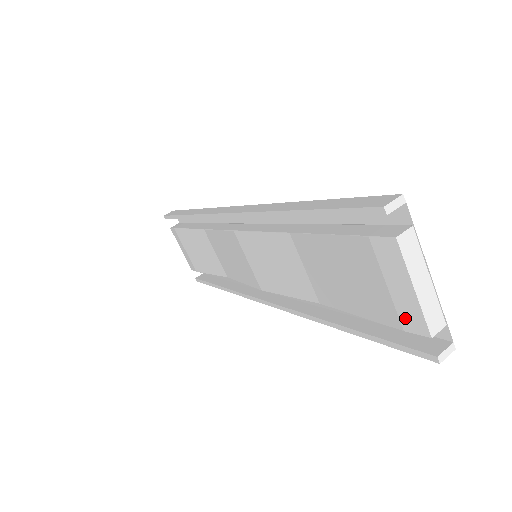
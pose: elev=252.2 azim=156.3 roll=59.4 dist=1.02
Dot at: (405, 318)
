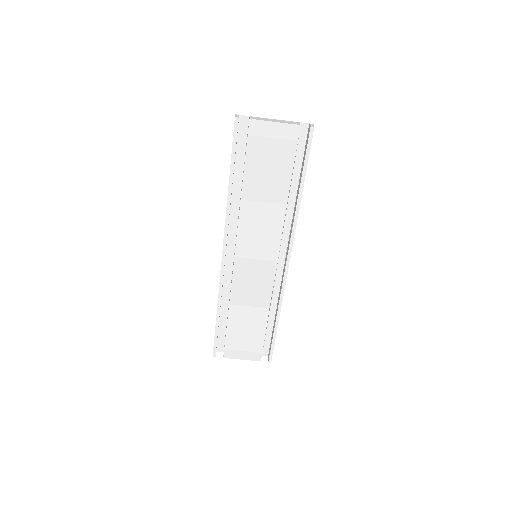
Dot at: (290, 136)
